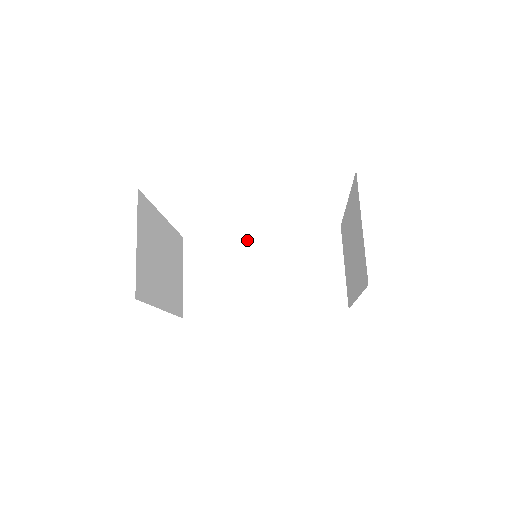
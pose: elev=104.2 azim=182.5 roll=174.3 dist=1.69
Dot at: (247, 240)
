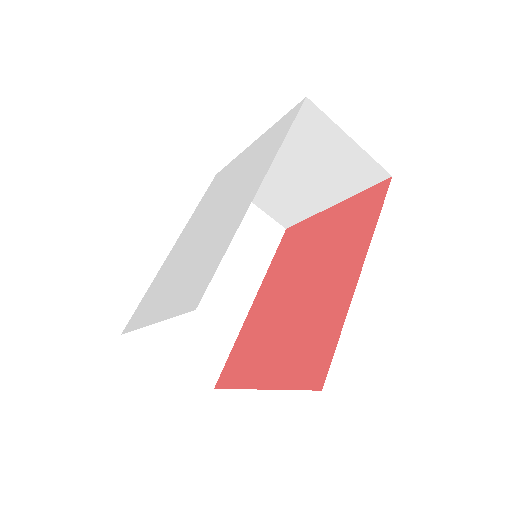
Dot at: occluded
